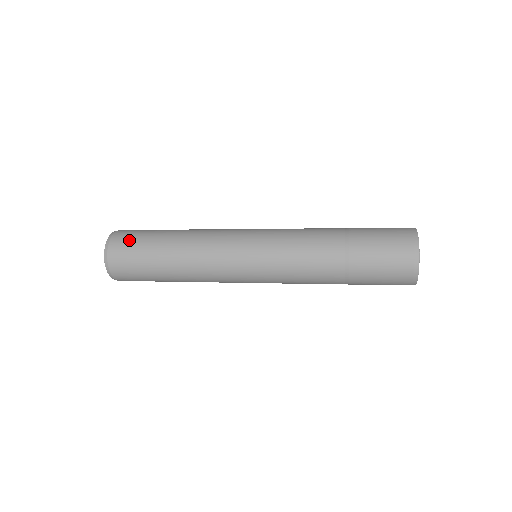
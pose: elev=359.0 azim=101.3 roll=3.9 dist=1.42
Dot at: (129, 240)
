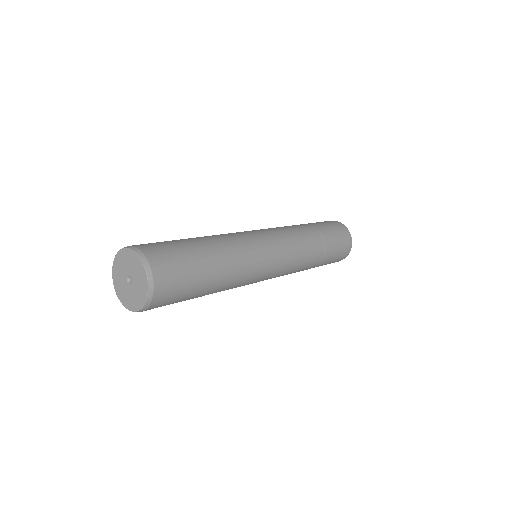
Dot at: (176, 287)
